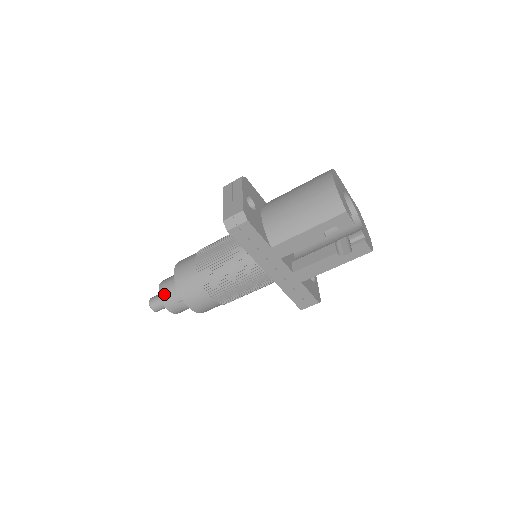
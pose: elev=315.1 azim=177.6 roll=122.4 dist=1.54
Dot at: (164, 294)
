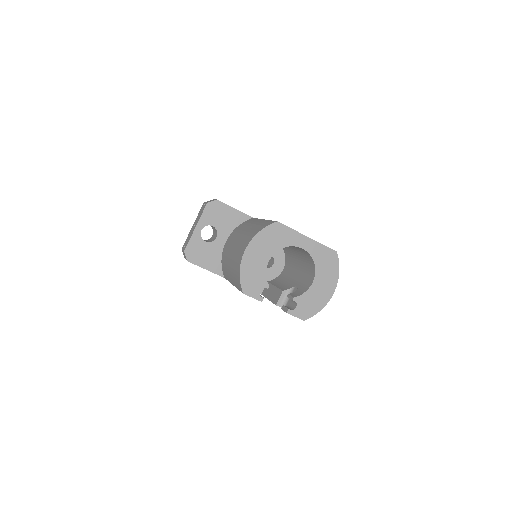
Dot at: occluded
